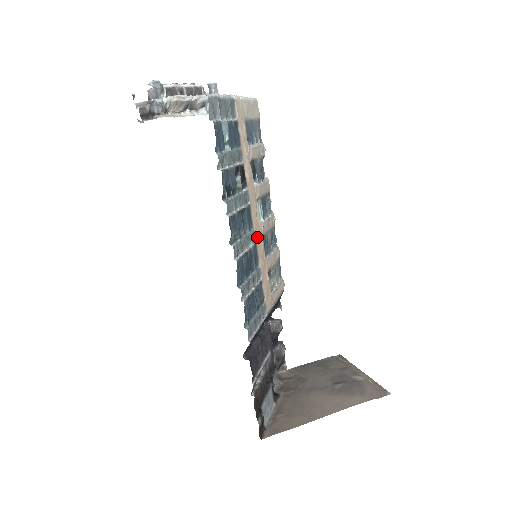
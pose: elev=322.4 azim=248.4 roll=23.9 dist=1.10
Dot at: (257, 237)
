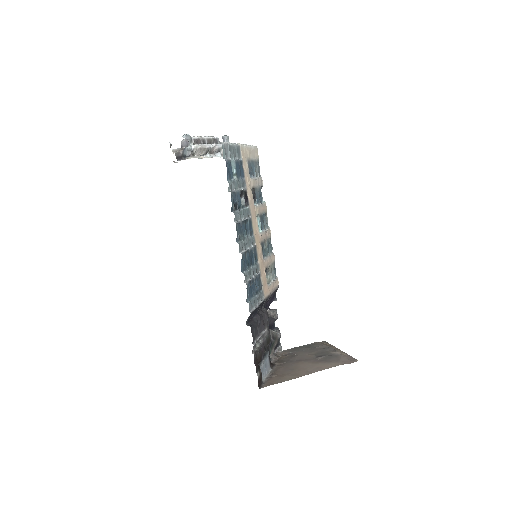
Dot at: (257, 242)
